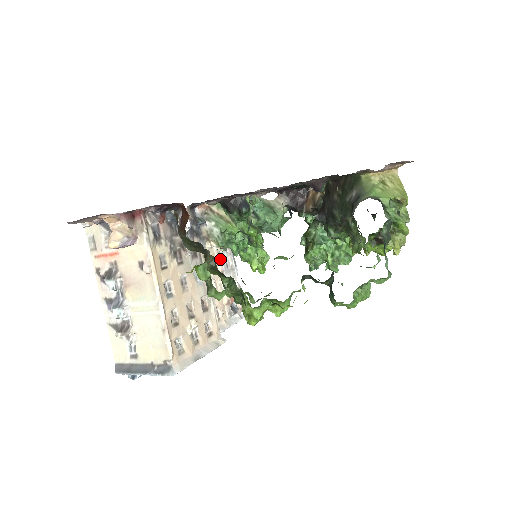
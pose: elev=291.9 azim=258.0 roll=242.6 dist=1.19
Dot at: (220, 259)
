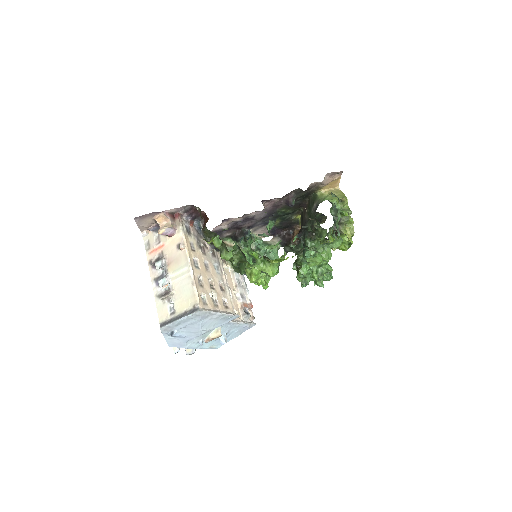
Dot at: (234, 276)
